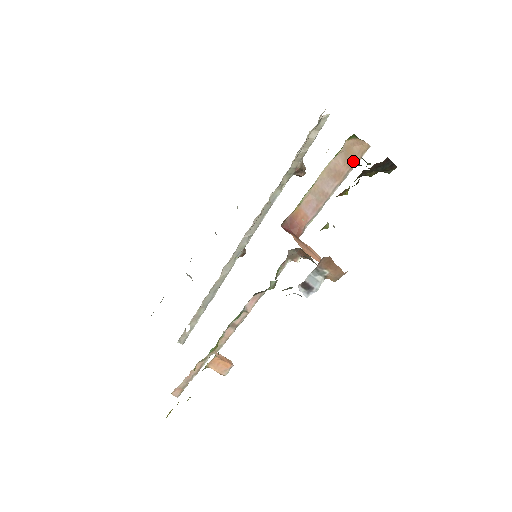
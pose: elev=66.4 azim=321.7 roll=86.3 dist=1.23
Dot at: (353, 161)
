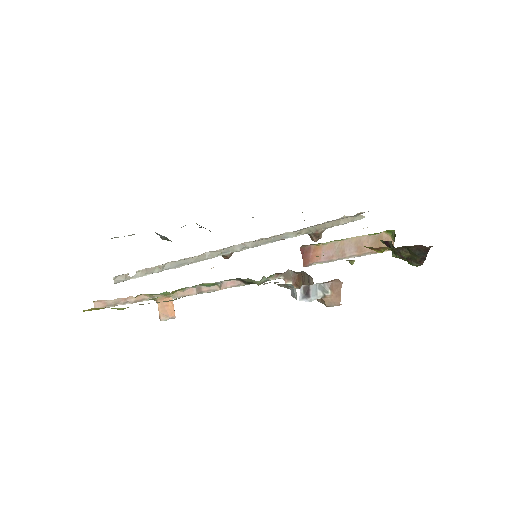
Dot at: (390, 241)
